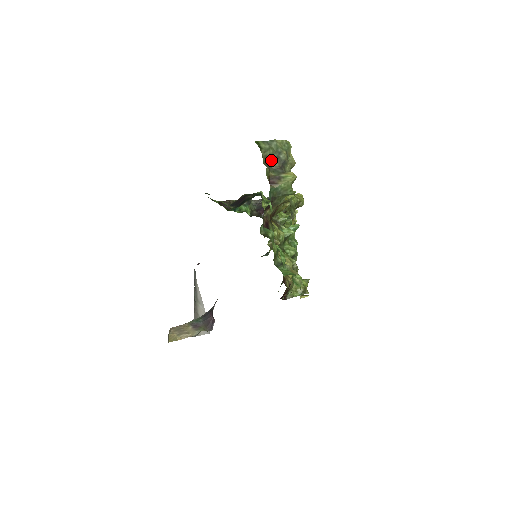
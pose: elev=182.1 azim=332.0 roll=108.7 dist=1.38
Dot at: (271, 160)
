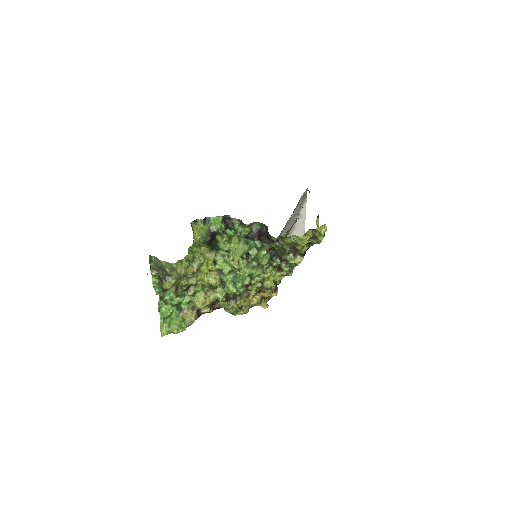
Dot at: (161, 268)
